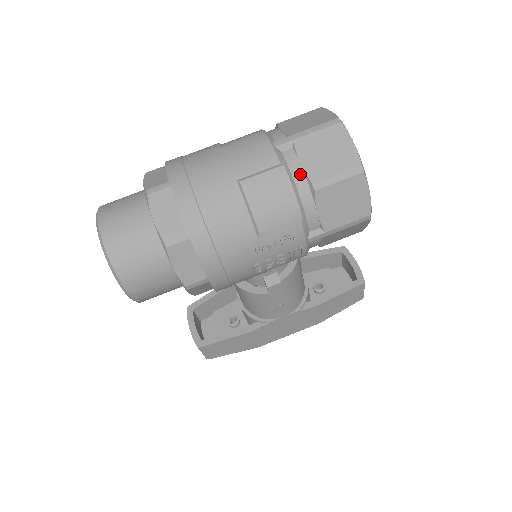
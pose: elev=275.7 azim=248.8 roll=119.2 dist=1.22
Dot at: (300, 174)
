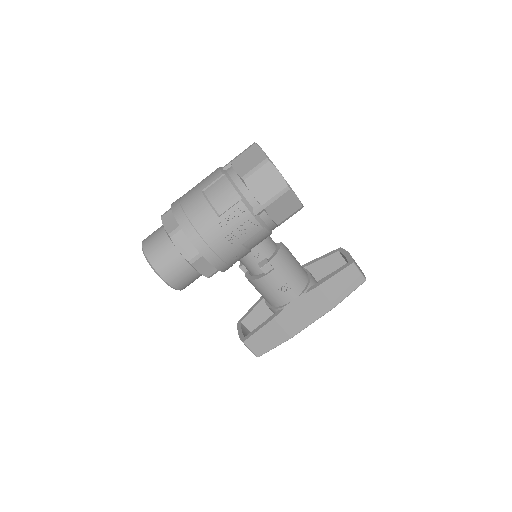
Dot at: (235, 176)
